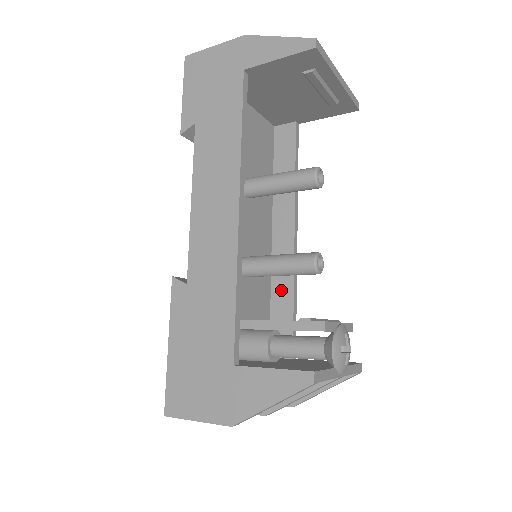
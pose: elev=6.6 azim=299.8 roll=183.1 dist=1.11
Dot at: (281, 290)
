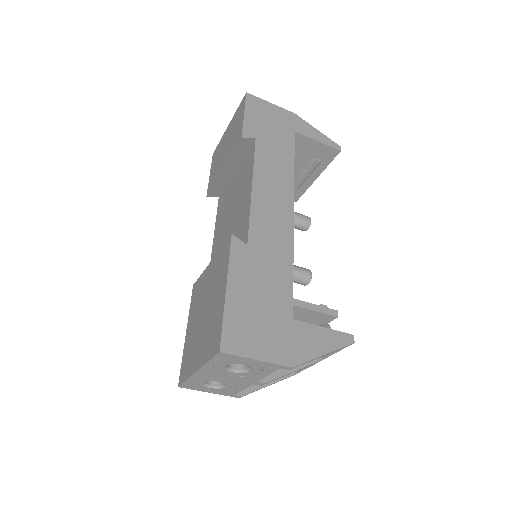
Dot at: occluded
